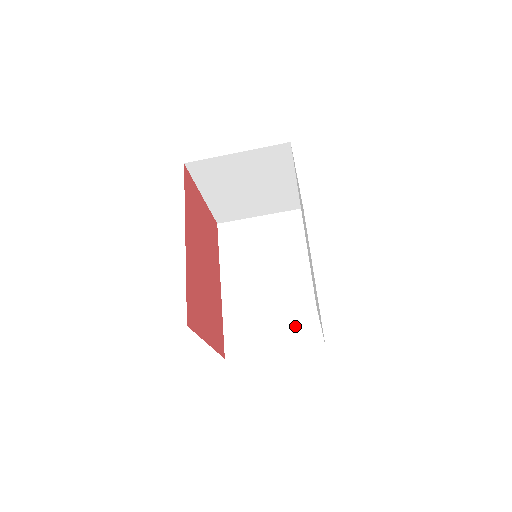
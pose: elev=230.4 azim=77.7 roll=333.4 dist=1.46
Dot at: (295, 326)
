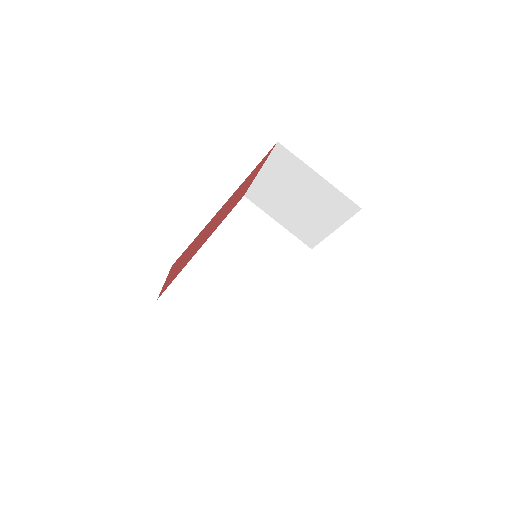
Dot at: (228, 326)
